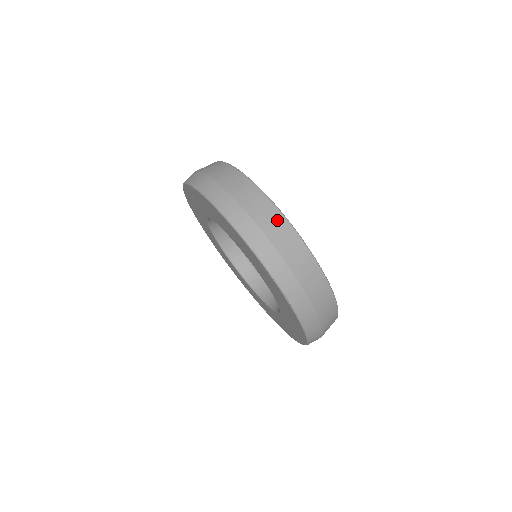
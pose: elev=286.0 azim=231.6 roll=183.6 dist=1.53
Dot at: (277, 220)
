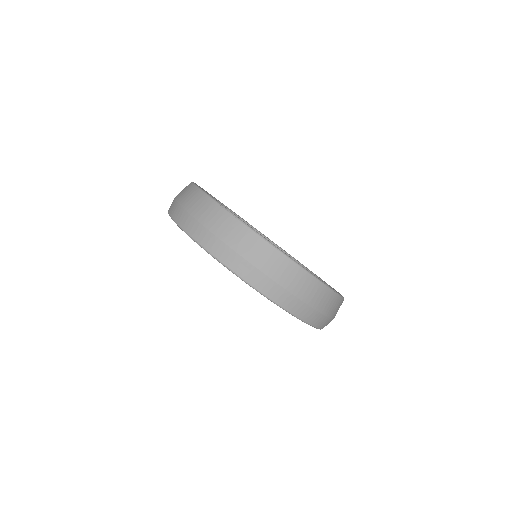
Dot at: (296, 274)
